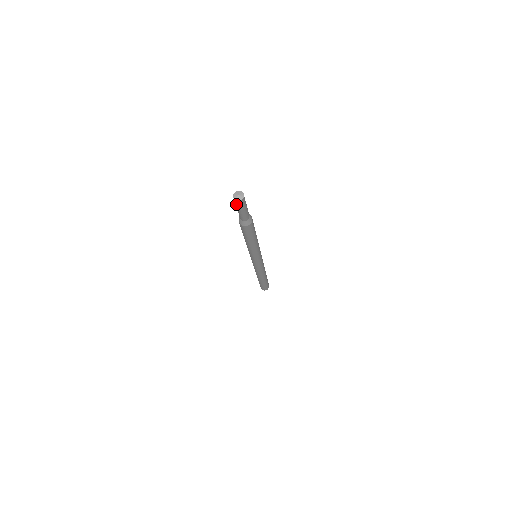
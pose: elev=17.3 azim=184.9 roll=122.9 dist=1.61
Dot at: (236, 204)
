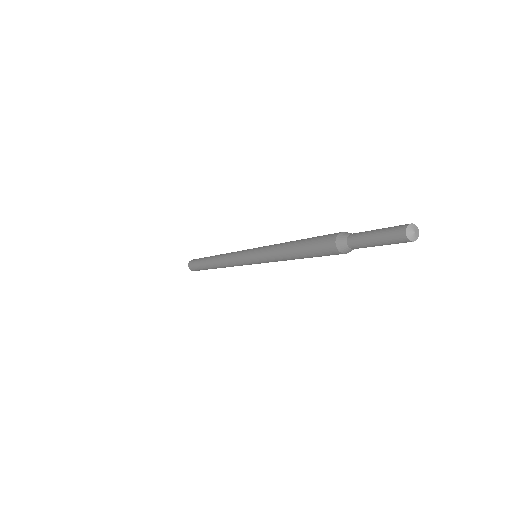
Dot at: (391, 236)
